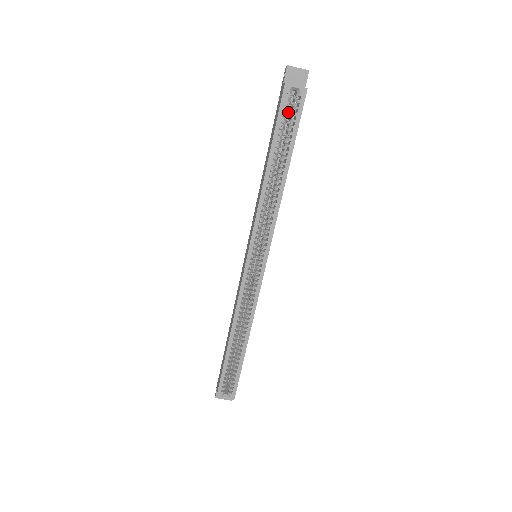
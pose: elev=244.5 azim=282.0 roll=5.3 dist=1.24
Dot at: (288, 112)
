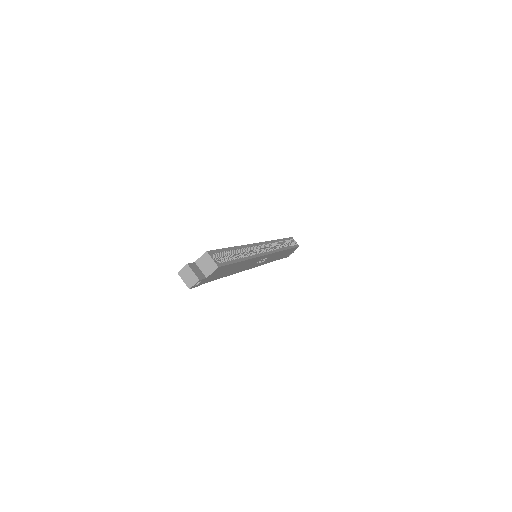
Dot at: occluded
